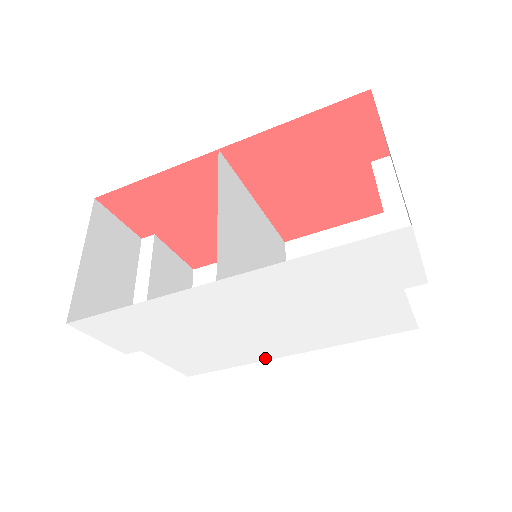
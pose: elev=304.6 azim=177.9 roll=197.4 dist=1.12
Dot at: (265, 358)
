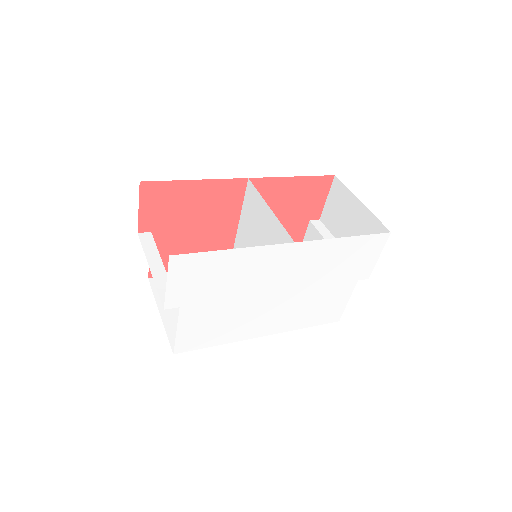
Dot at: (245, 337)
